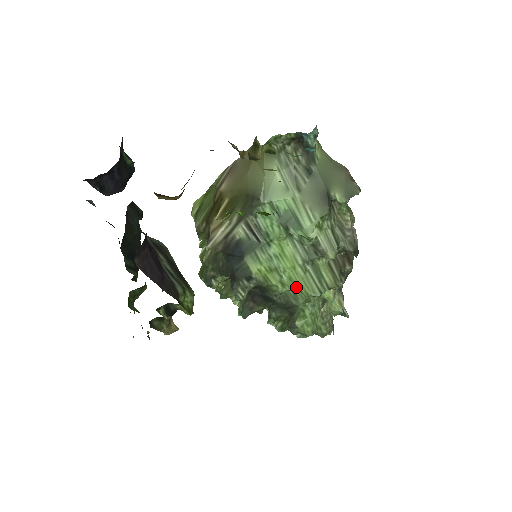
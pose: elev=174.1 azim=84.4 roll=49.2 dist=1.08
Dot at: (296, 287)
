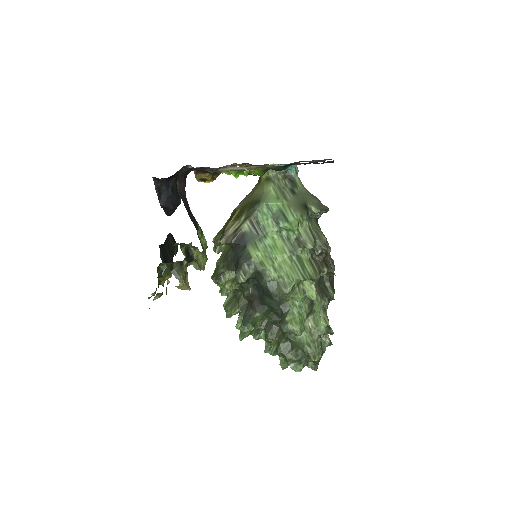
Dot at: (285, 274)
